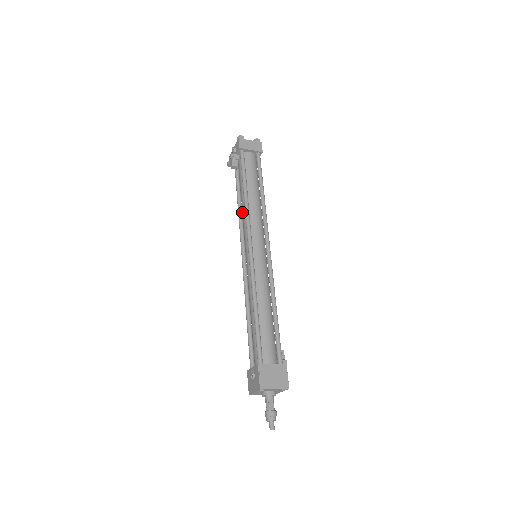
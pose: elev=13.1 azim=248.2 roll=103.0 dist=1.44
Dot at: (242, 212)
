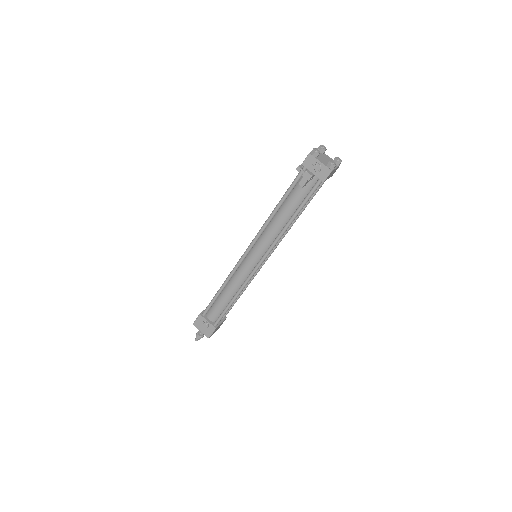
Dot at: (274, 225)
